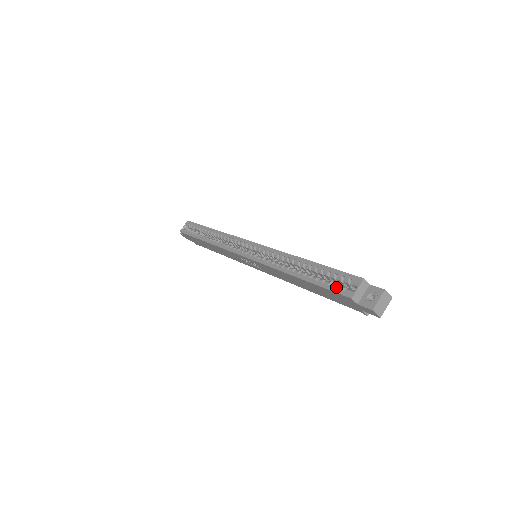
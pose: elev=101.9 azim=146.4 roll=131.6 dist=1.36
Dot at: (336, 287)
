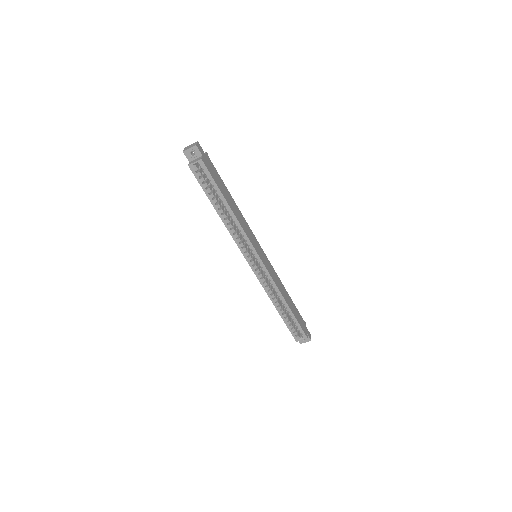
Dot at: (293, 331)
